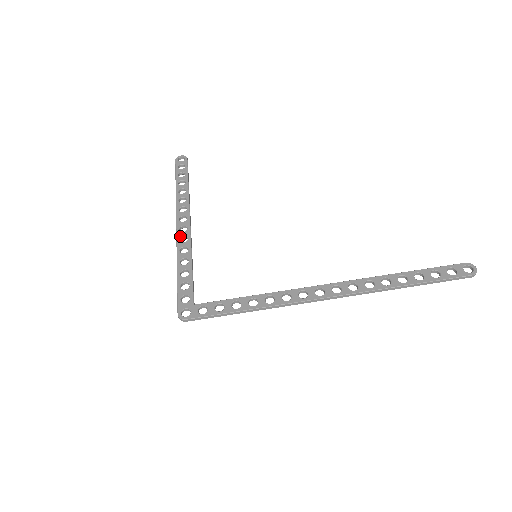
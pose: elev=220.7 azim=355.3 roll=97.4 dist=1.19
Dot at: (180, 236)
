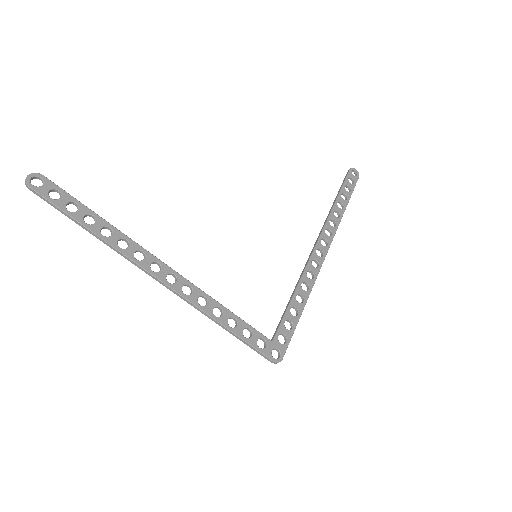
Dot at: (180, 289)
